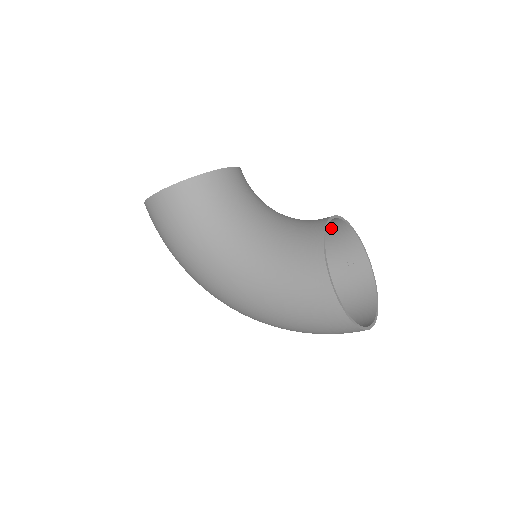
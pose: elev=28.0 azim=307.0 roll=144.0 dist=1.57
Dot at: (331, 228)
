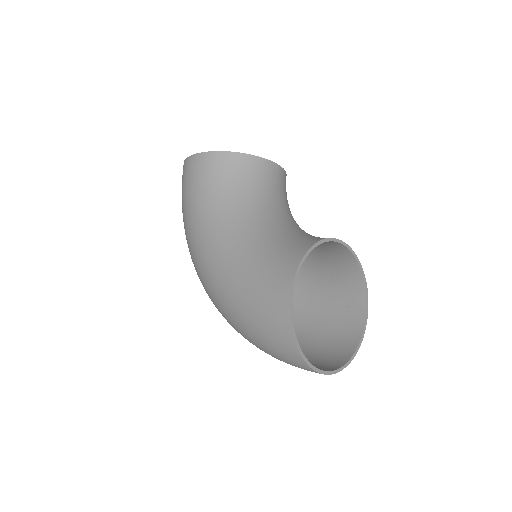
Dot at: (340, 259)
